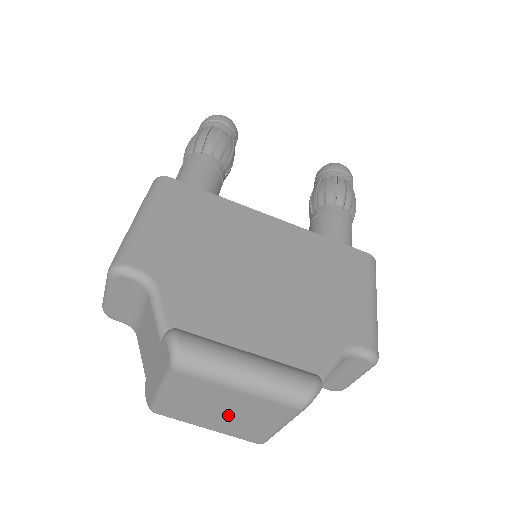
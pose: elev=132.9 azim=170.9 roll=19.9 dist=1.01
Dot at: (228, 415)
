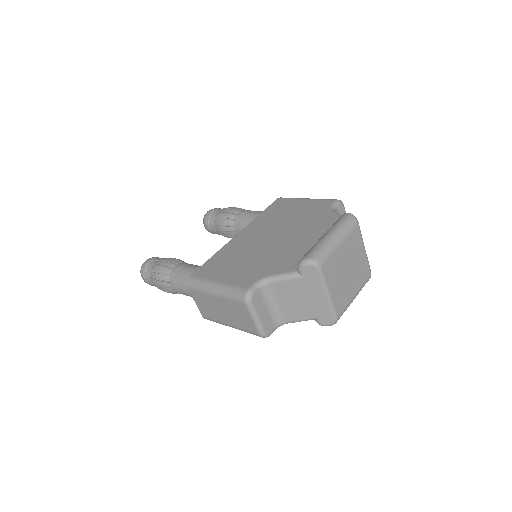
Dot at: (351, 270)
